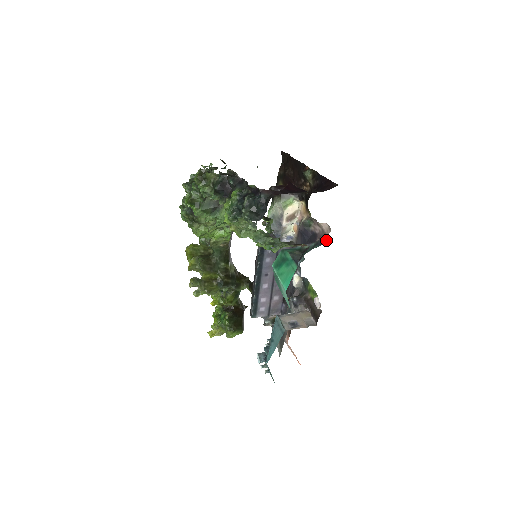
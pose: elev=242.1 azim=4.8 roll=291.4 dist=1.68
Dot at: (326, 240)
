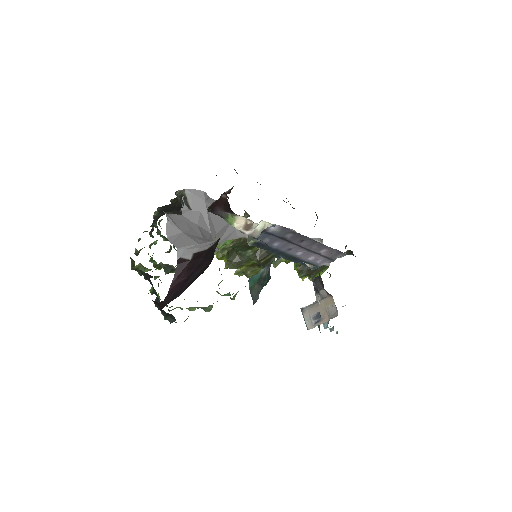
Dot at: occluded
